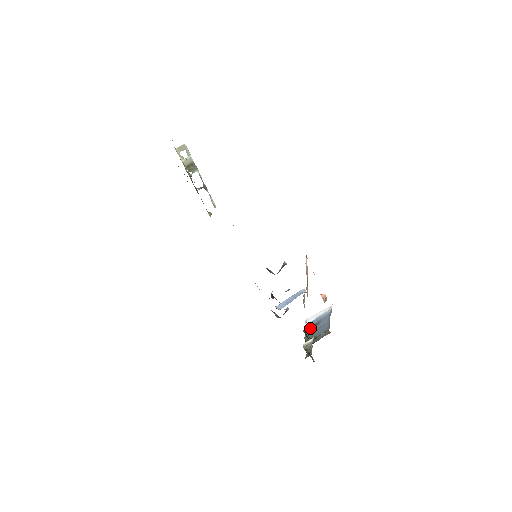
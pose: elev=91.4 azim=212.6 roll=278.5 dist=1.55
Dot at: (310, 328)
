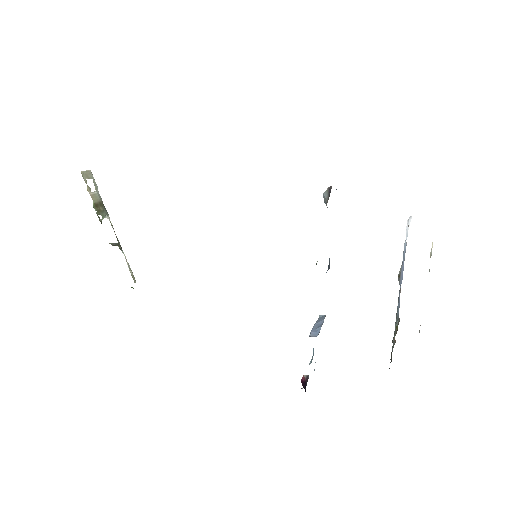
Dot at: occluded
